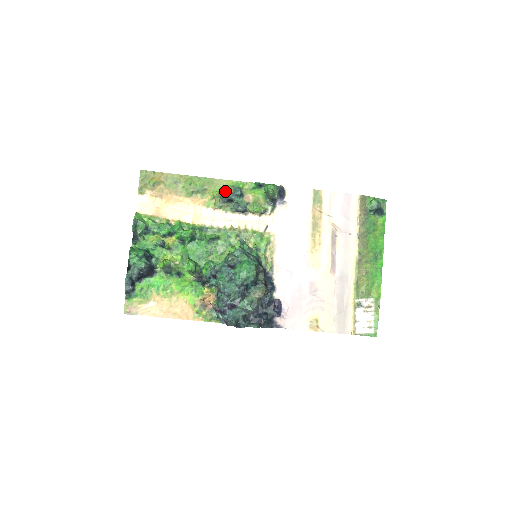
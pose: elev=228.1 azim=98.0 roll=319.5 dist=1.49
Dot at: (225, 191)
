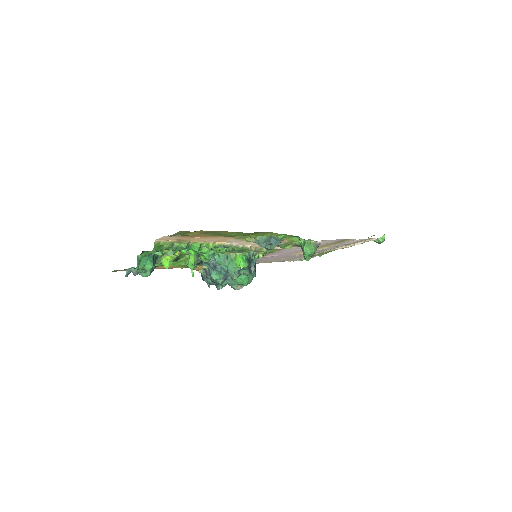
Dot at: (265, 239)
